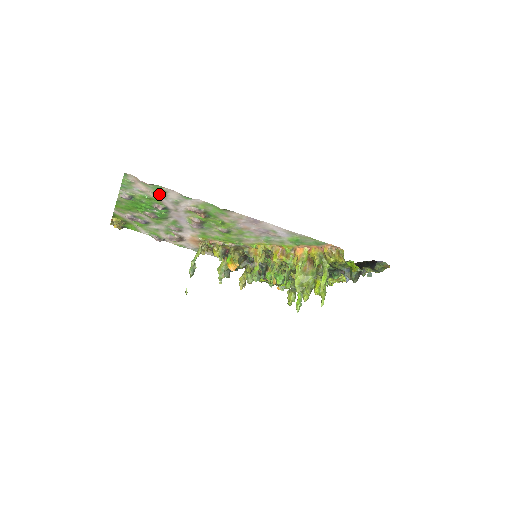
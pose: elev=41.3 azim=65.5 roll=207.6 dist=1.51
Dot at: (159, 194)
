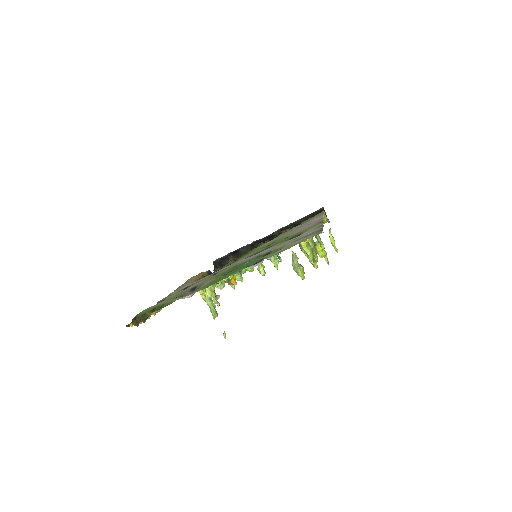
Dot at: occluded
